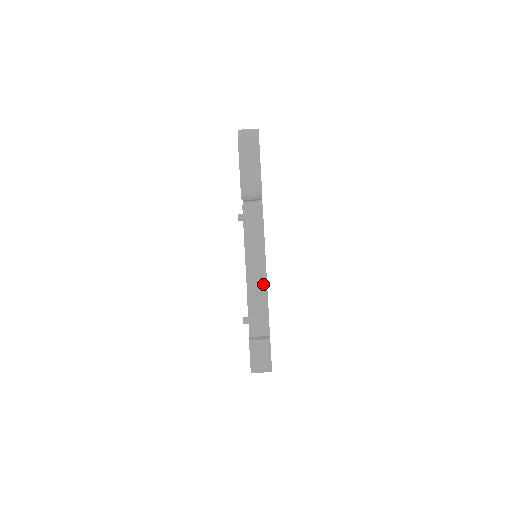
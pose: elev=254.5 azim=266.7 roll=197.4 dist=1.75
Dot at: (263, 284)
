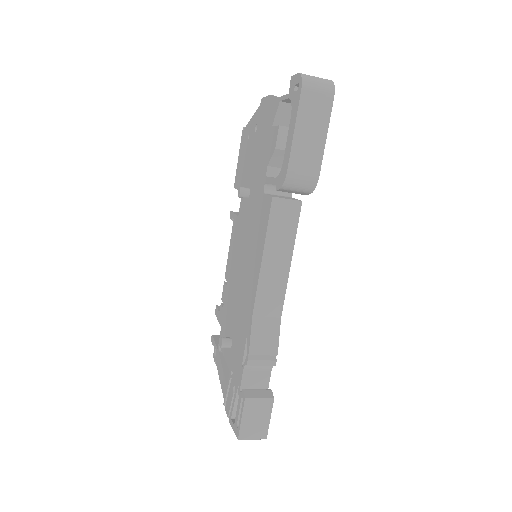
Dot at: (276, 316)
